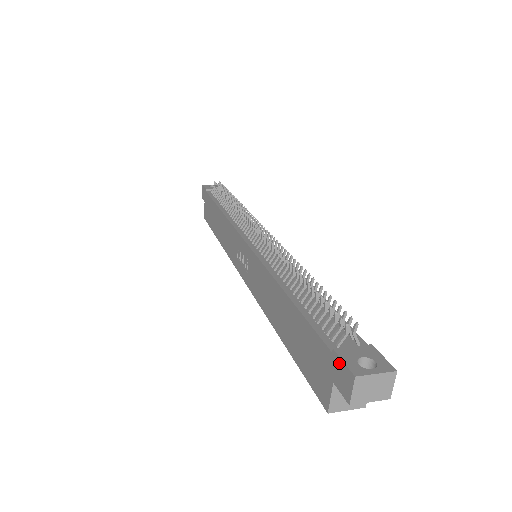
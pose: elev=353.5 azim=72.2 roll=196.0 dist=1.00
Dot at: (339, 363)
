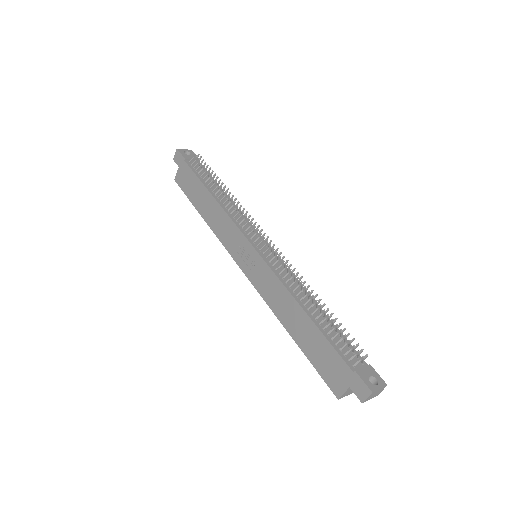
Dot at: (359, 380)
